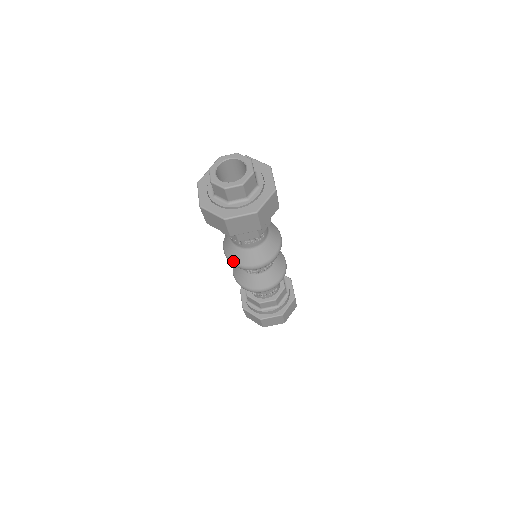
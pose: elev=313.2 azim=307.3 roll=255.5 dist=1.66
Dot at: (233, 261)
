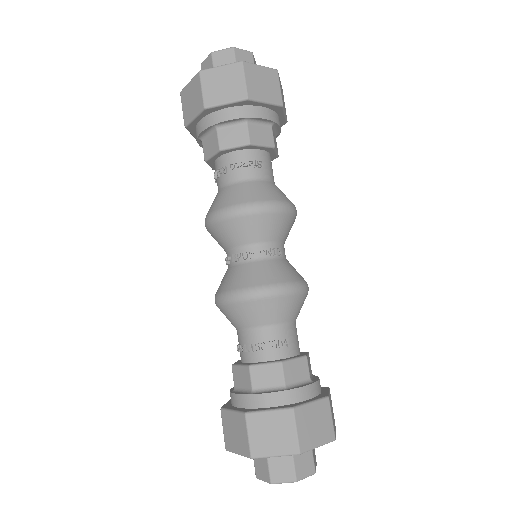
Dot at: (210, 212)
